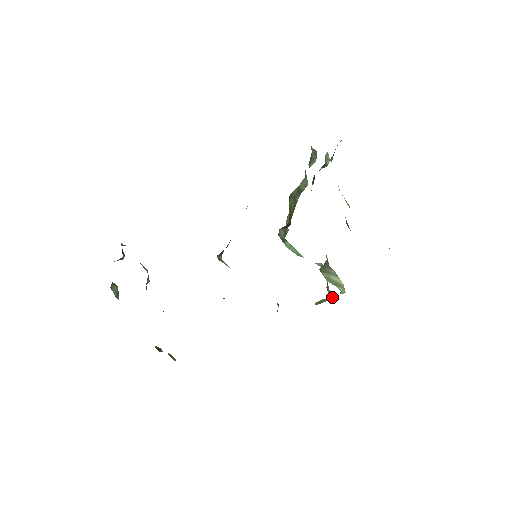
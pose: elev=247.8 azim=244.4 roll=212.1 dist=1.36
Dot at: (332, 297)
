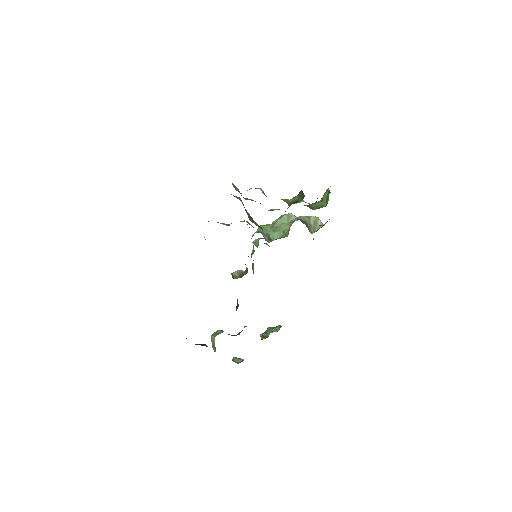
Dot at: occluded
